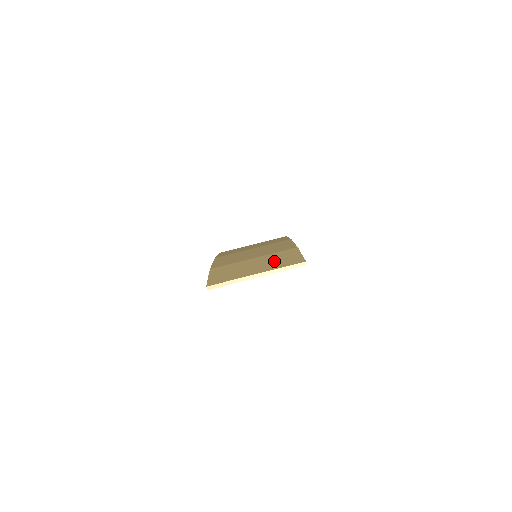
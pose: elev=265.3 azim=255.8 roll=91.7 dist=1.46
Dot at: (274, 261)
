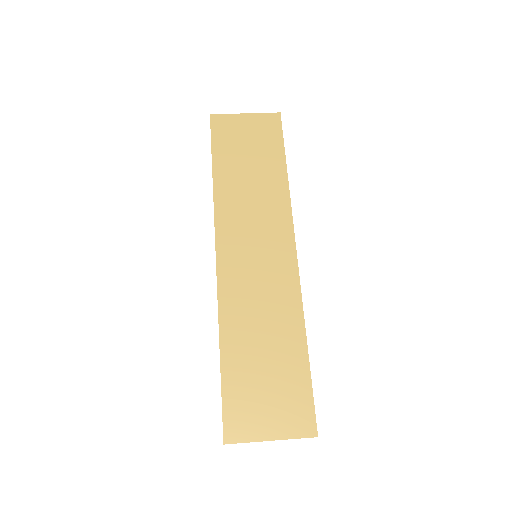
Dot at: occluded
